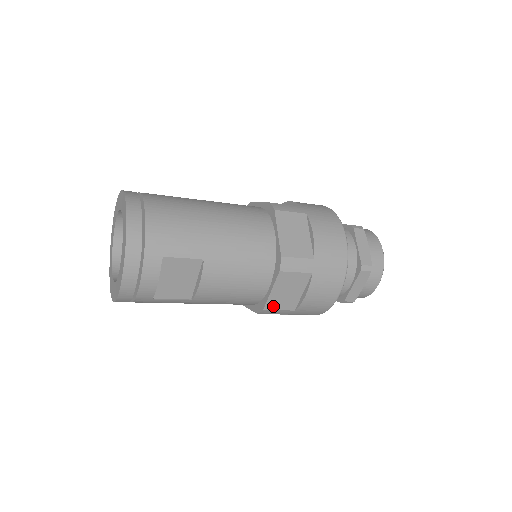
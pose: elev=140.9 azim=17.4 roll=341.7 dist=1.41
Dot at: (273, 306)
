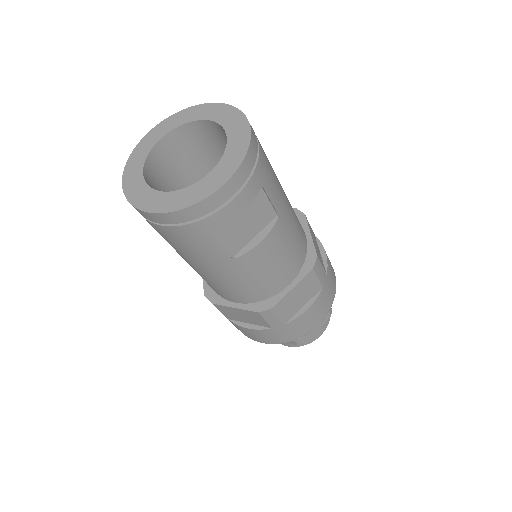
Dot at: (280, 308)
